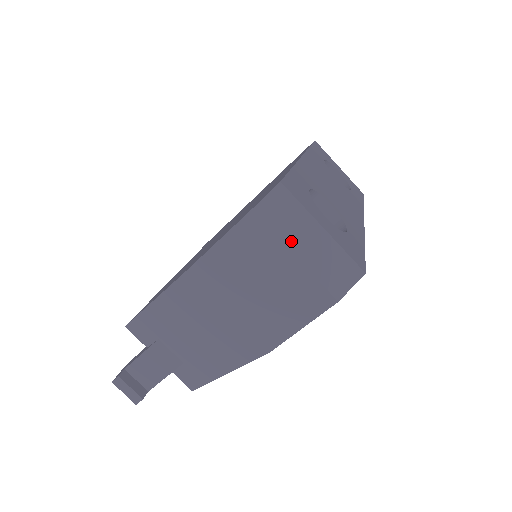
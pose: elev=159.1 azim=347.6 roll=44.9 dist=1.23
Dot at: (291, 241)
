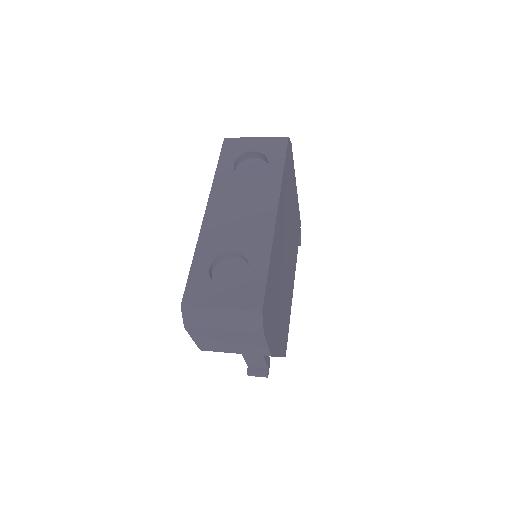
Dot at: (214, 326)
